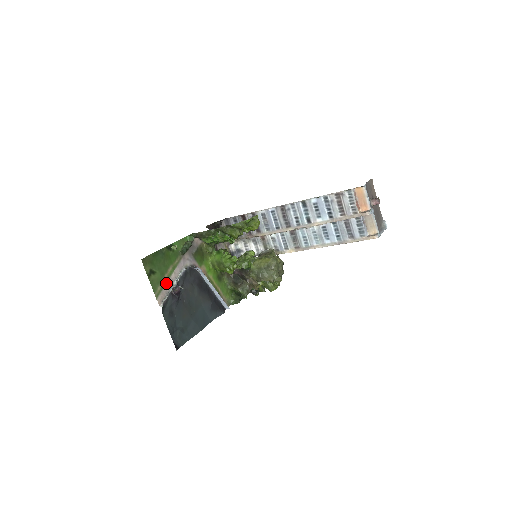
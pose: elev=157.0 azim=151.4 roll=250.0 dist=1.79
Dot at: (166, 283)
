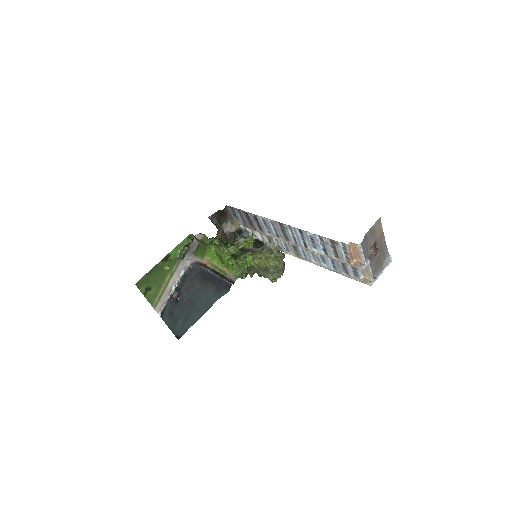
Dot at: (164, 292)
